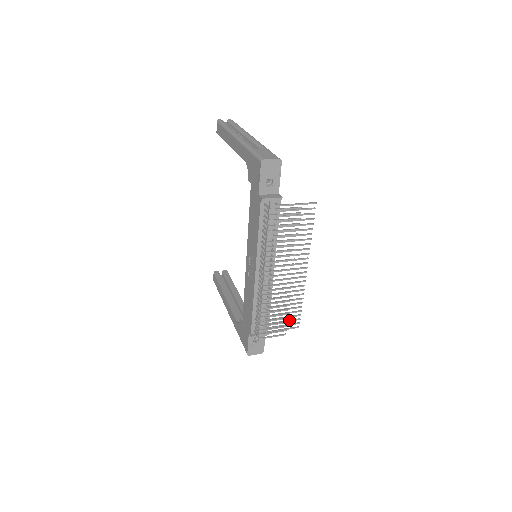
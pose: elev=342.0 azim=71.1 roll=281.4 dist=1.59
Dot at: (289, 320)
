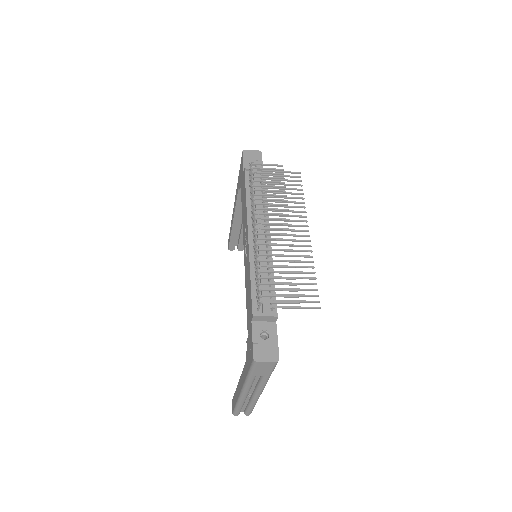
Dot at: (302, 294)
